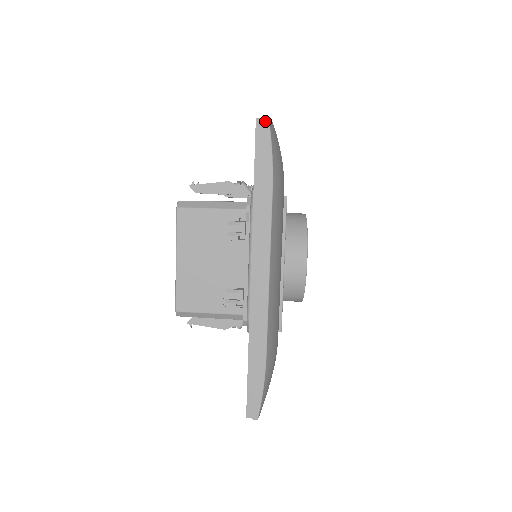
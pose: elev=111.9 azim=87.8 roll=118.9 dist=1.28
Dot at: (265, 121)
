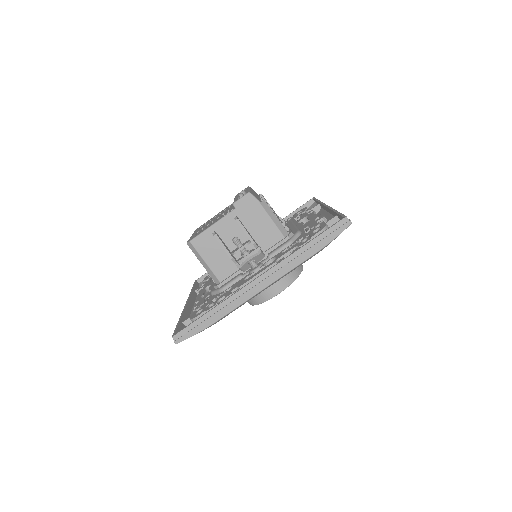
Dot at: (175, 342)
